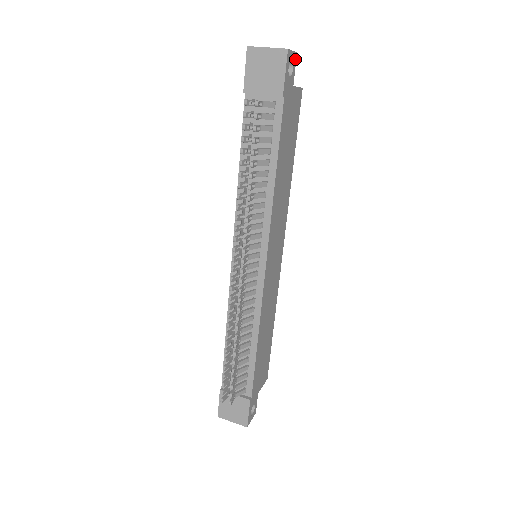
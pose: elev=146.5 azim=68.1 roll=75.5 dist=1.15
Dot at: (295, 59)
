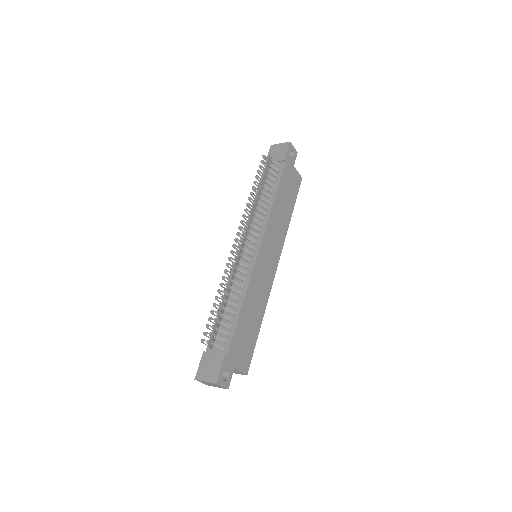
Dot at: (296, 154)
